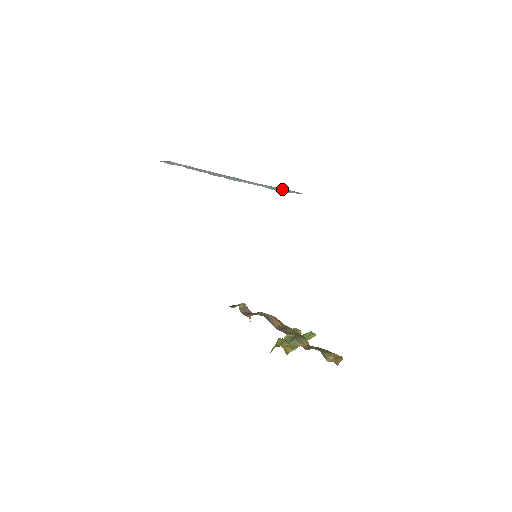
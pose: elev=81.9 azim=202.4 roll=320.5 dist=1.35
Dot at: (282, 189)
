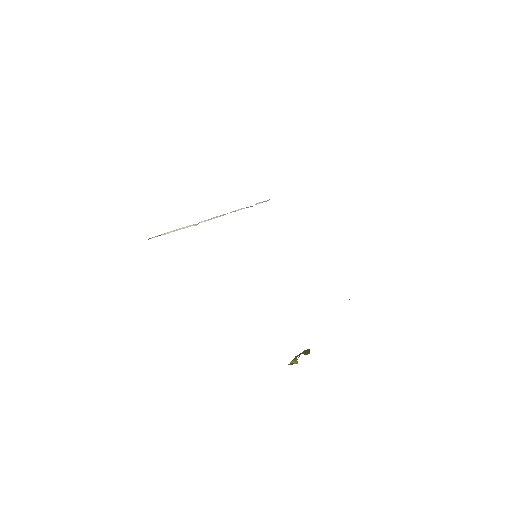
Dot at: occluded
